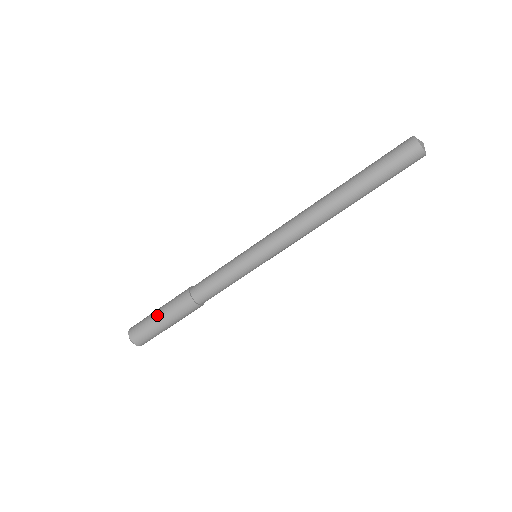
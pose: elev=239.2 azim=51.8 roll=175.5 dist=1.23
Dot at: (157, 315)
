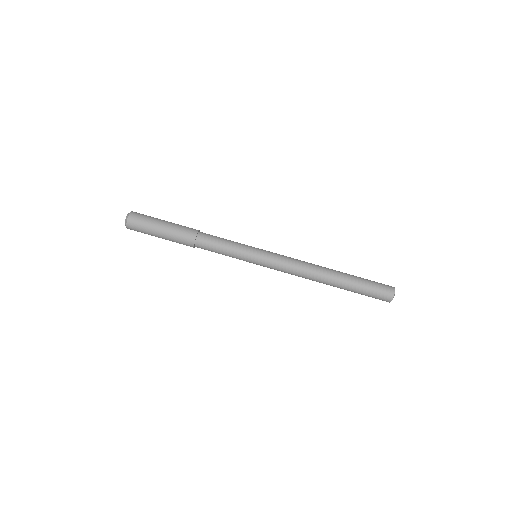
Dot at: (161, 226)
